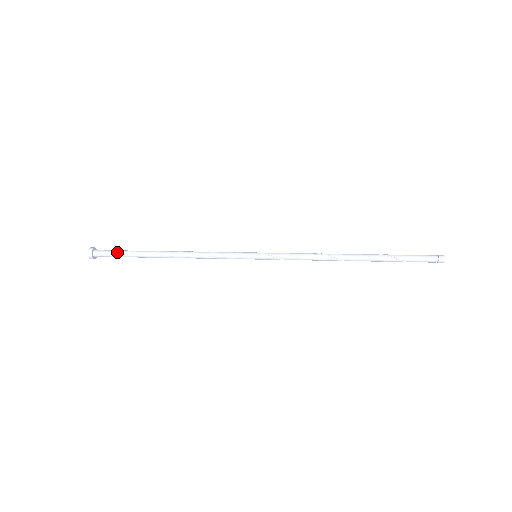
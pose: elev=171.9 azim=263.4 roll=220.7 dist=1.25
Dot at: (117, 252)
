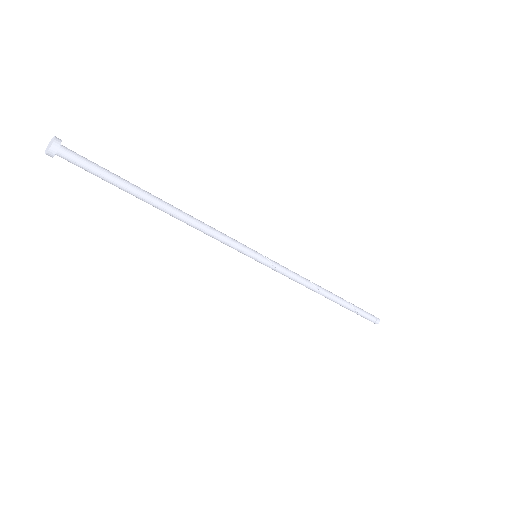
Dot at: (99, 167)
